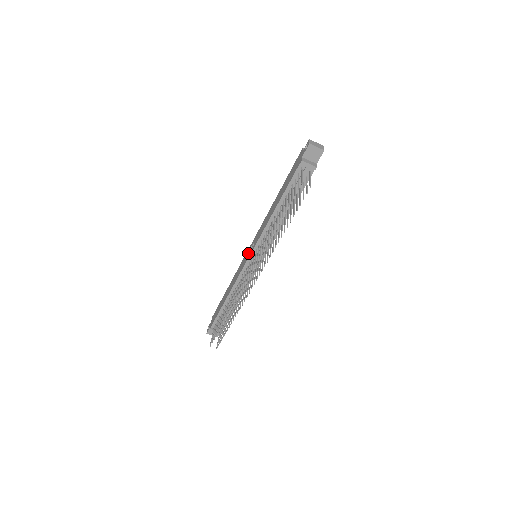
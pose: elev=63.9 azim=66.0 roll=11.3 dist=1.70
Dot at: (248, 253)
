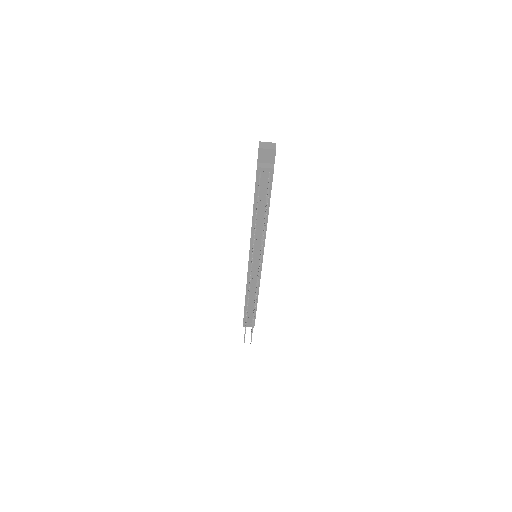
Dot at: occluded
